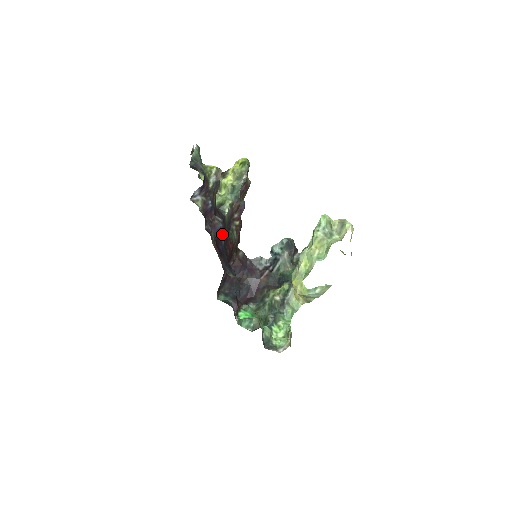
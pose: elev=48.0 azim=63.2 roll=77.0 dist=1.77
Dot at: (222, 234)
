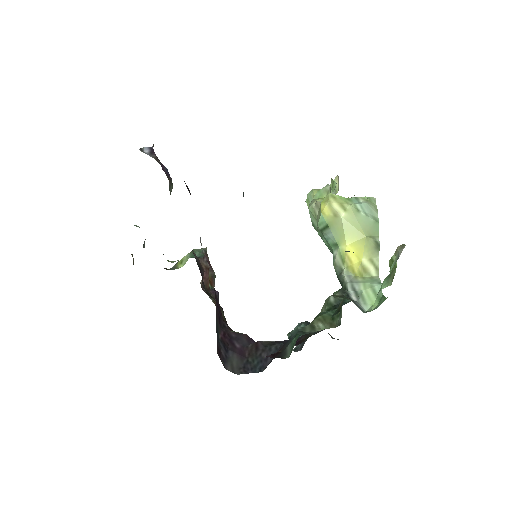
Dot at: occluded
